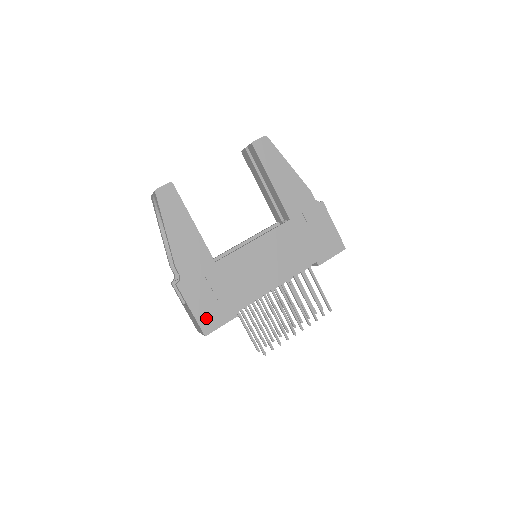
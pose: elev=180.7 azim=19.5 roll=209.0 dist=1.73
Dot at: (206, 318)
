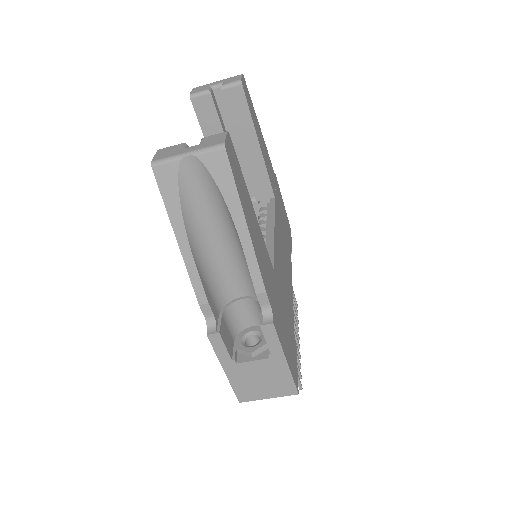
Dot at: (292, 364)
